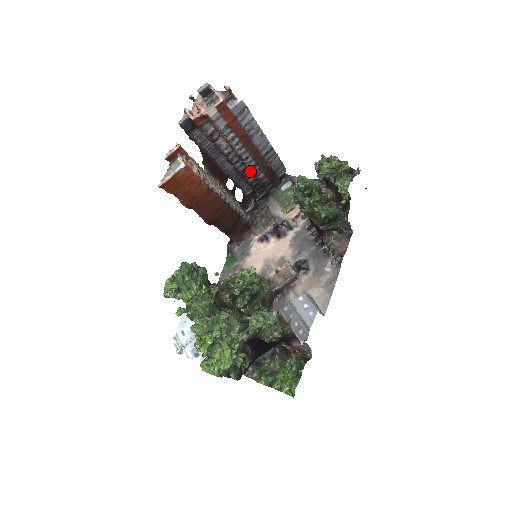
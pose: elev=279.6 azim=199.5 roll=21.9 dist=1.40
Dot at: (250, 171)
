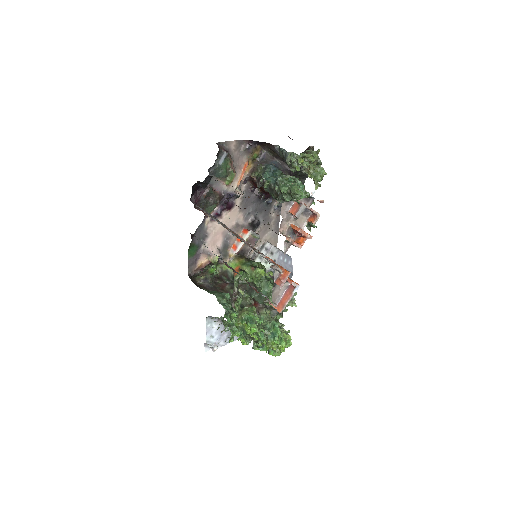
Dot at: occluded
